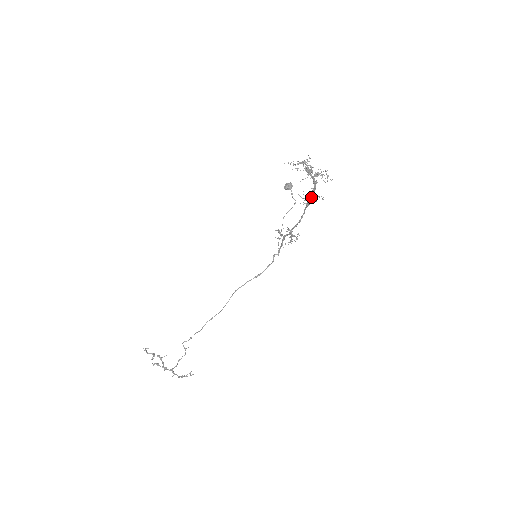
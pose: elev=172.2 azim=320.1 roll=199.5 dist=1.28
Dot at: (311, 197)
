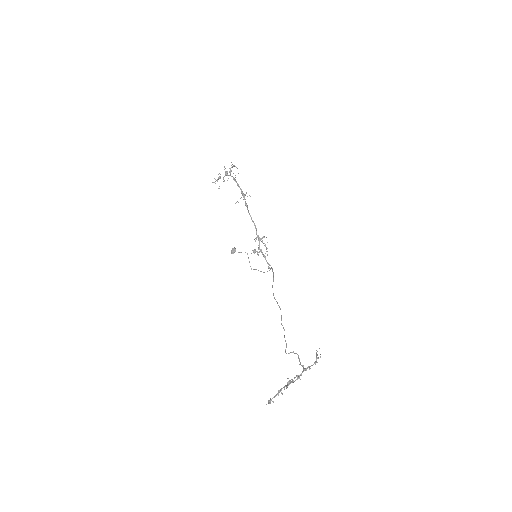
Dot at: (242, 193)
